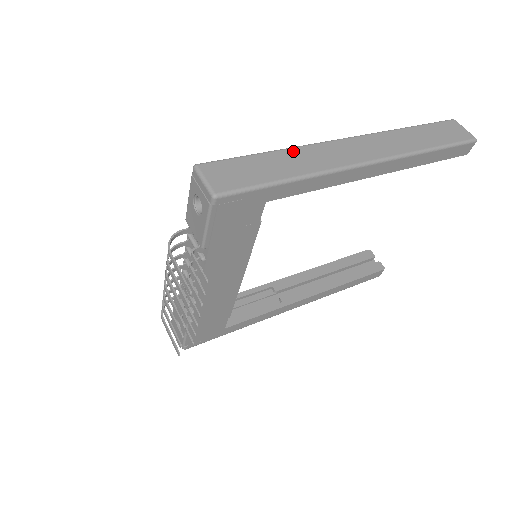
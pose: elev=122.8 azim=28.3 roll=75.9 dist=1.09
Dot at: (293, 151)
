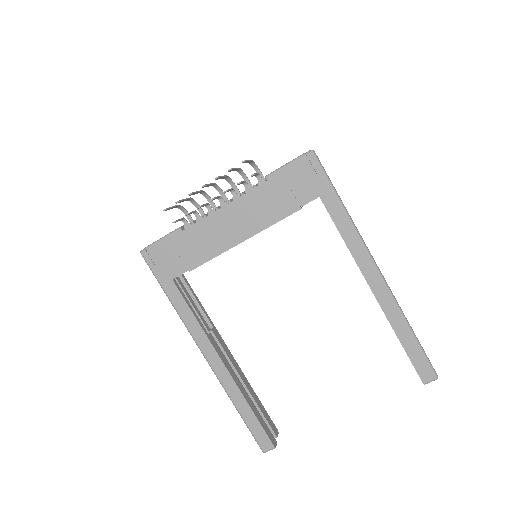
Dot at: (350, 216)
